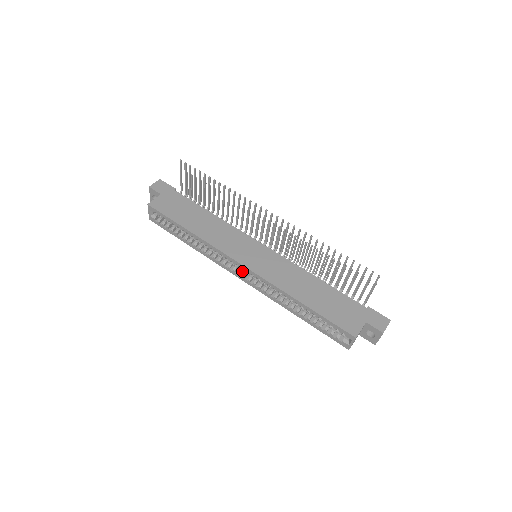
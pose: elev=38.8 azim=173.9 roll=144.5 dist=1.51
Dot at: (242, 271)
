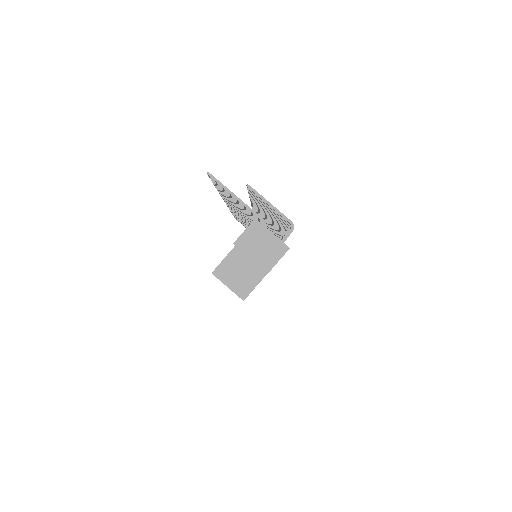
Dot at: occluded
